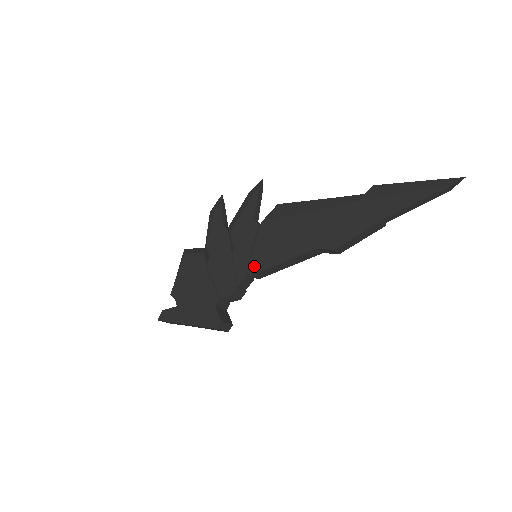
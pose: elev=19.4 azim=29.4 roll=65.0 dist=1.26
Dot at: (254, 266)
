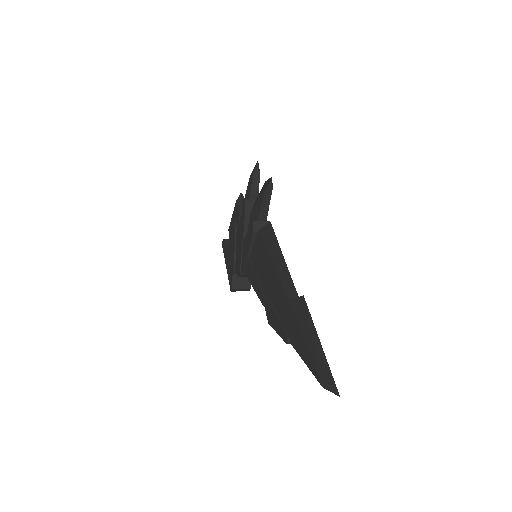
Dot at: (247, 269)
